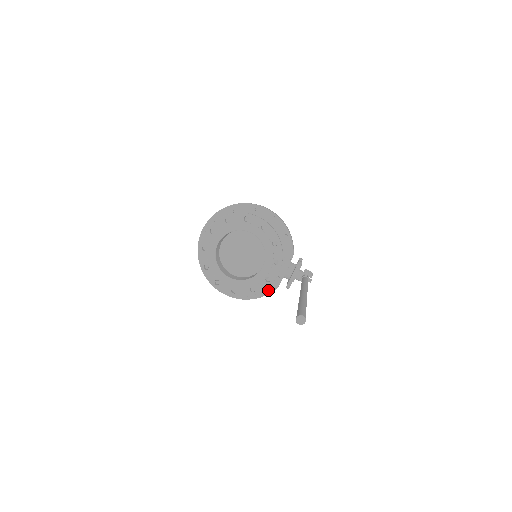
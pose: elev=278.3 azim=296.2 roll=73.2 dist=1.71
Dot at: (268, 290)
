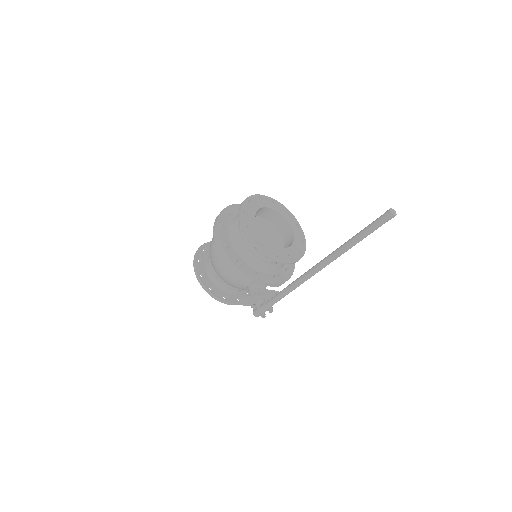
Dot at: (246, 271)
